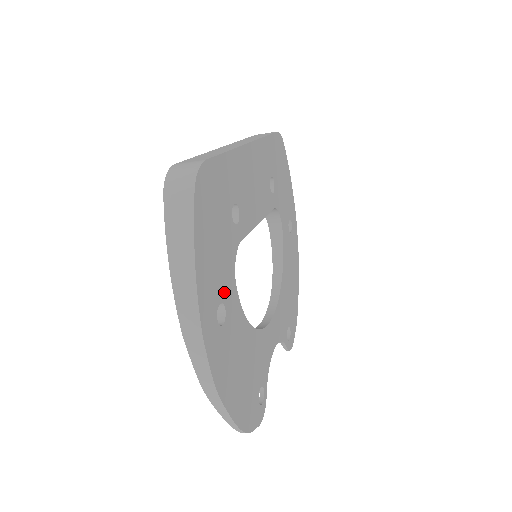
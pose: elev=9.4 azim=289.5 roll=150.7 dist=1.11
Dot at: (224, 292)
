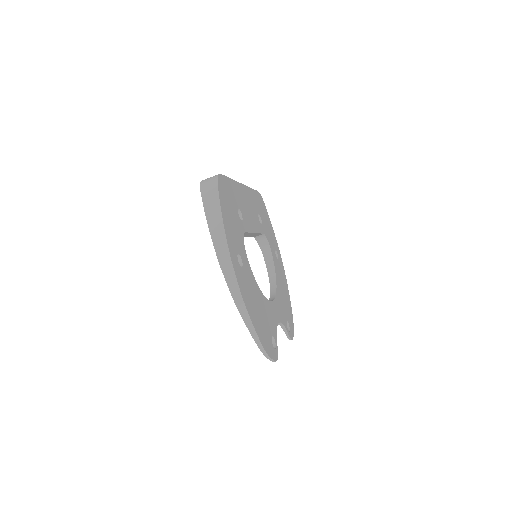
Dot at: (240, 250)
